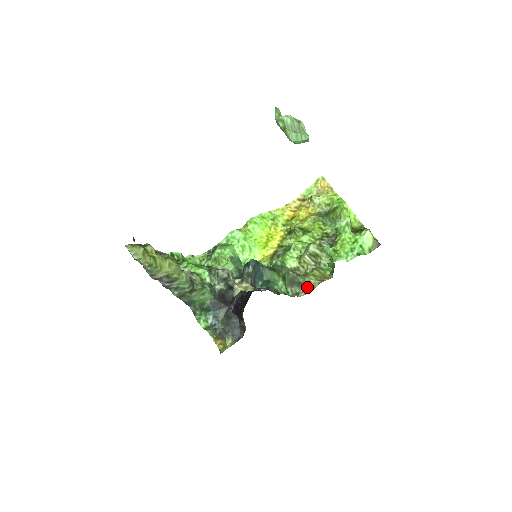
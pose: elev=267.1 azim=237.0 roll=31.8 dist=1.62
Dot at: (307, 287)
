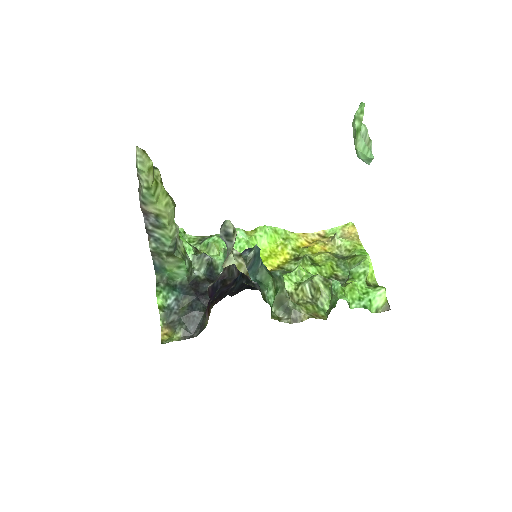
Dot at: (294, 316)
